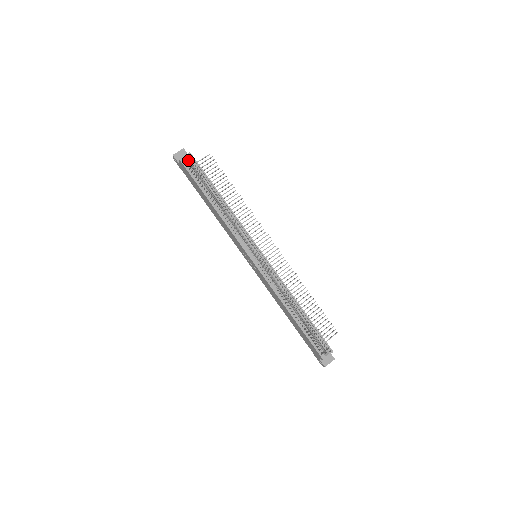
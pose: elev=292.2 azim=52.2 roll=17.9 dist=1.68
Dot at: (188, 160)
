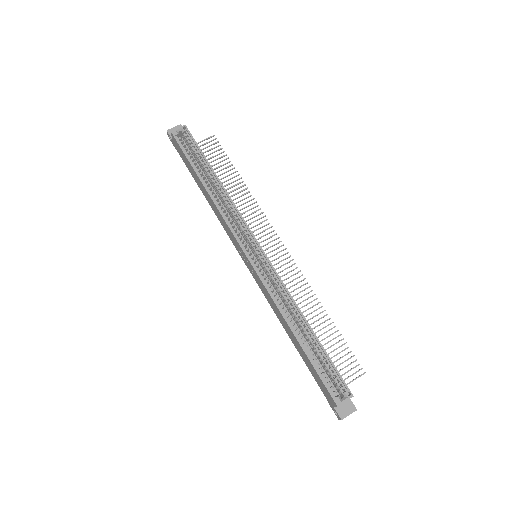
Dot at: (182, 134)
